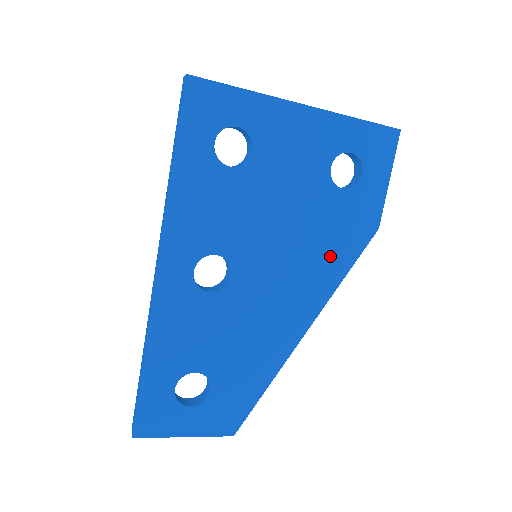
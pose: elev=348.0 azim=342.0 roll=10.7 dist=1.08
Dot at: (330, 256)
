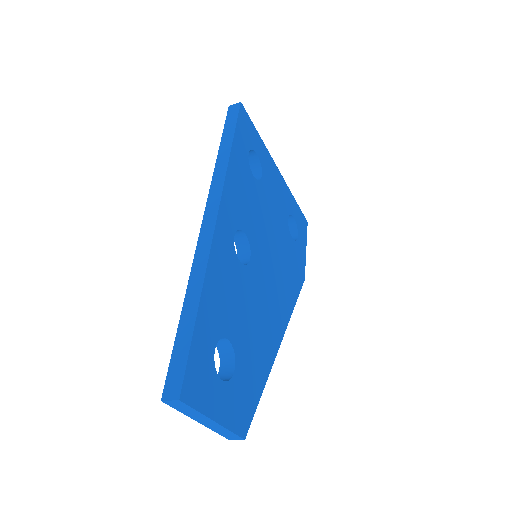
Dot at: (289, 283)
